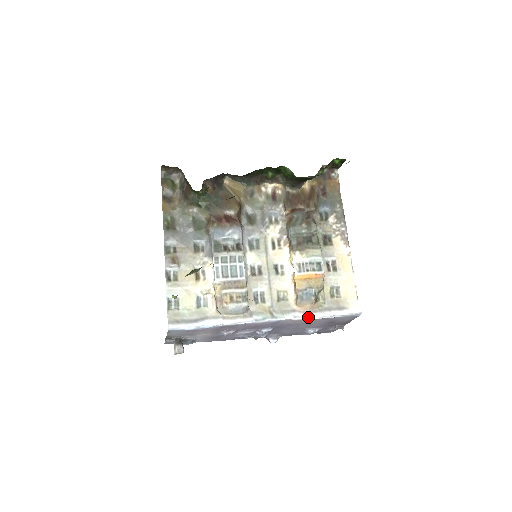
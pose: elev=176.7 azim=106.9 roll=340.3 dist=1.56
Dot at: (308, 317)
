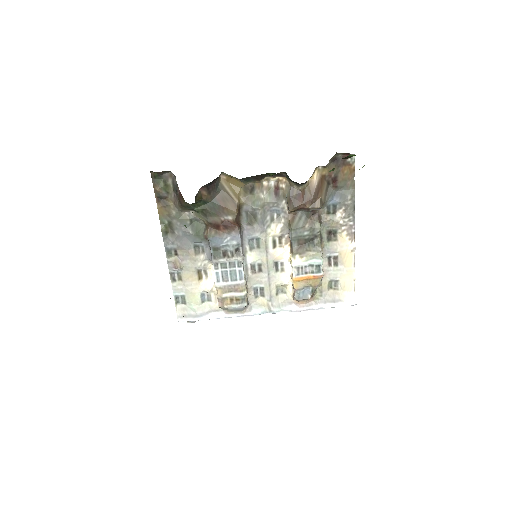
Dot at: (303, 310)
